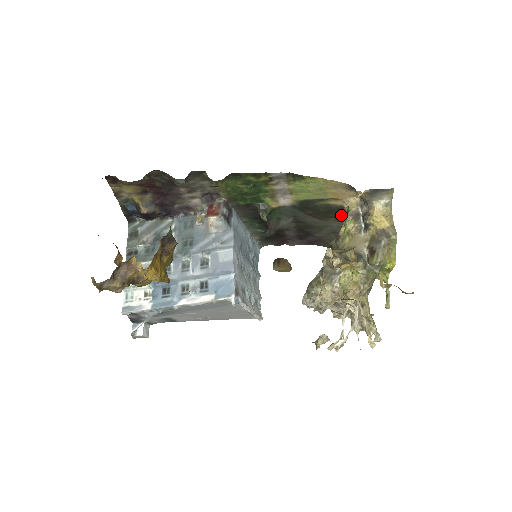
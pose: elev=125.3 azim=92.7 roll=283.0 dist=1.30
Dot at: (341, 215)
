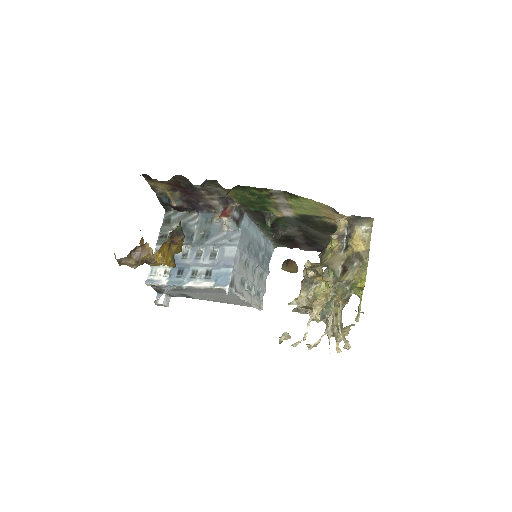
Dot at: occluded
